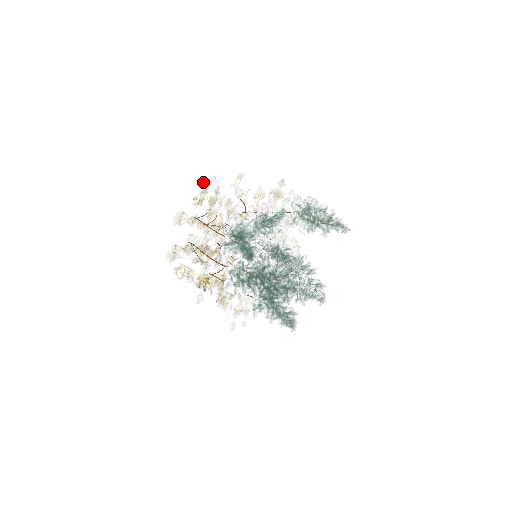
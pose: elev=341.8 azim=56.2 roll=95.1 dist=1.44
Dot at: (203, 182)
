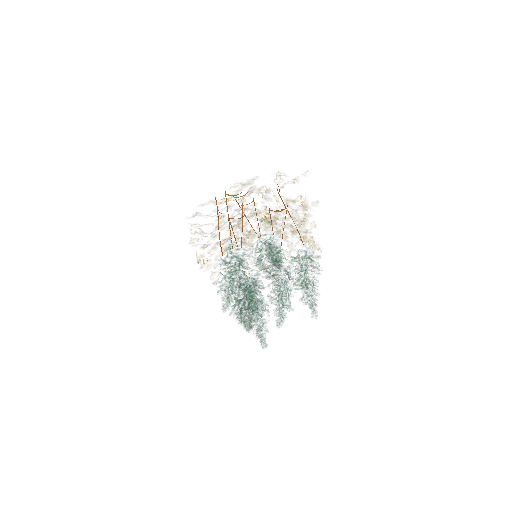
Dot at: (235, 191)
